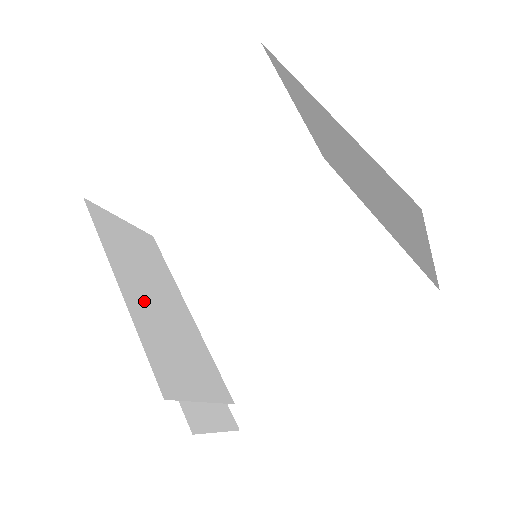
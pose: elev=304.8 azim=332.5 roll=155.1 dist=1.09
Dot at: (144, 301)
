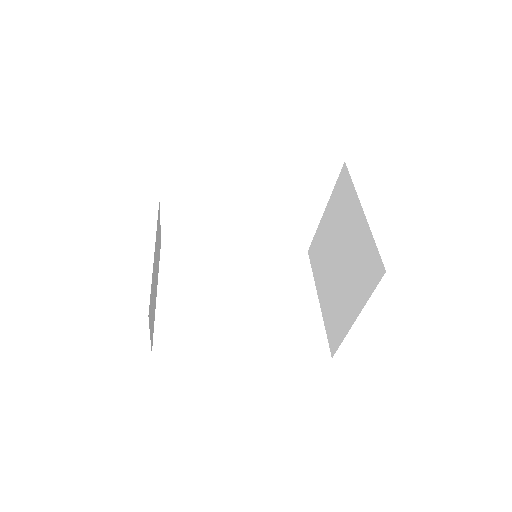
Dot at: occluded
